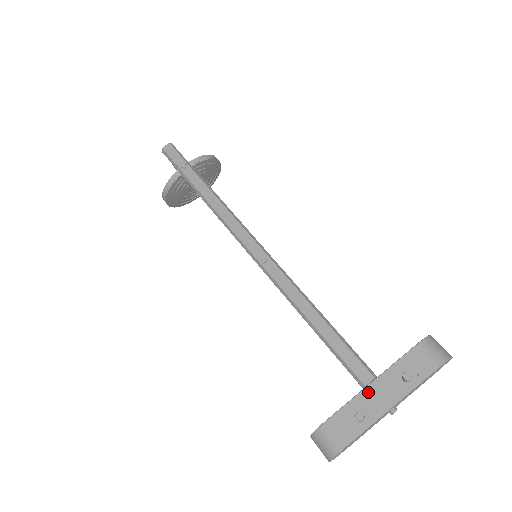
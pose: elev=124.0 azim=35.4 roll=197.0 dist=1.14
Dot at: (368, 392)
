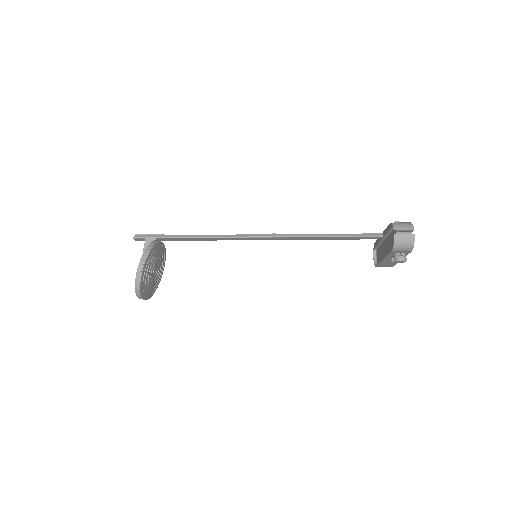
Dot at: occluded
